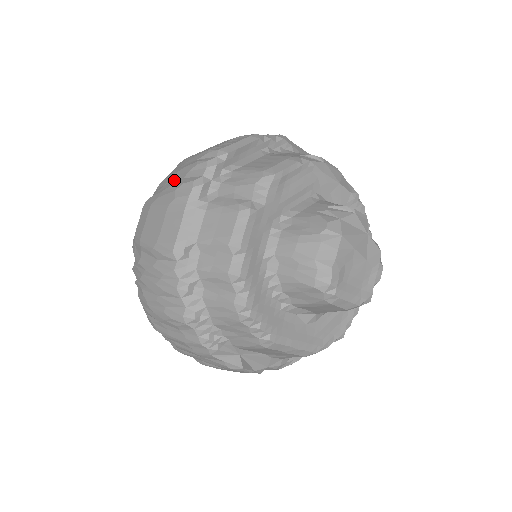
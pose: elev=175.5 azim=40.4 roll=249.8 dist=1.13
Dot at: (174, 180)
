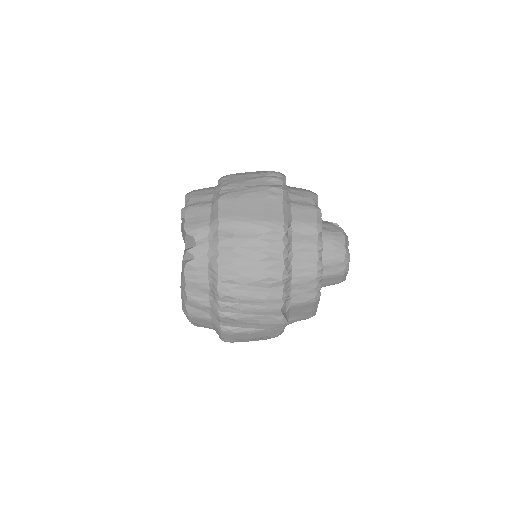
Dot at: (252, 185)
